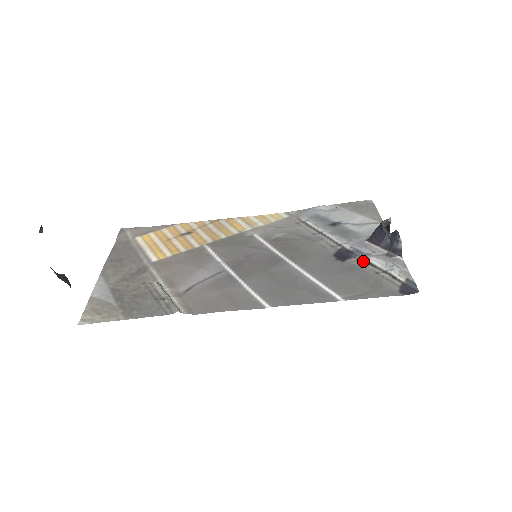
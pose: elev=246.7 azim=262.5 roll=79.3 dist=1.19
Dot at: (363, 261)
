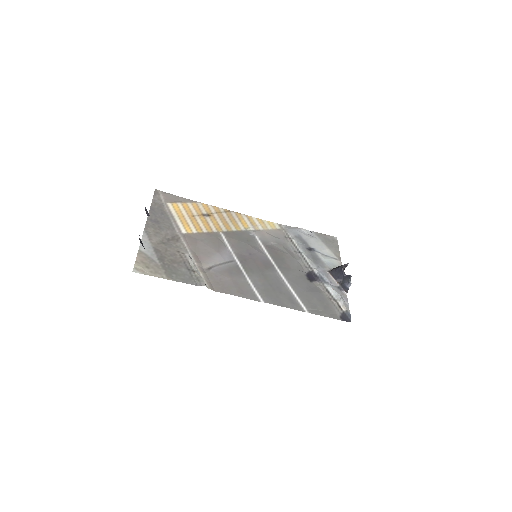
Dot at: (323, 287)
